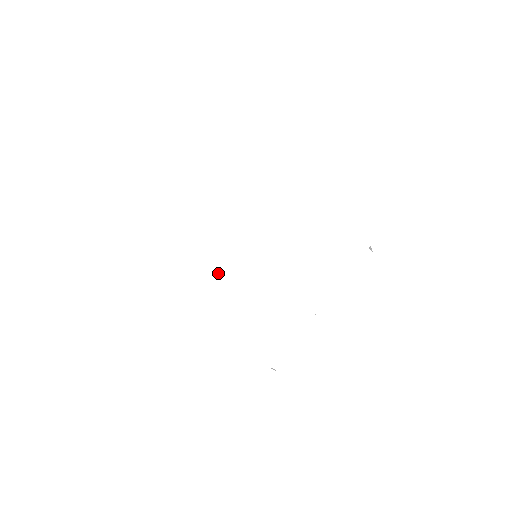
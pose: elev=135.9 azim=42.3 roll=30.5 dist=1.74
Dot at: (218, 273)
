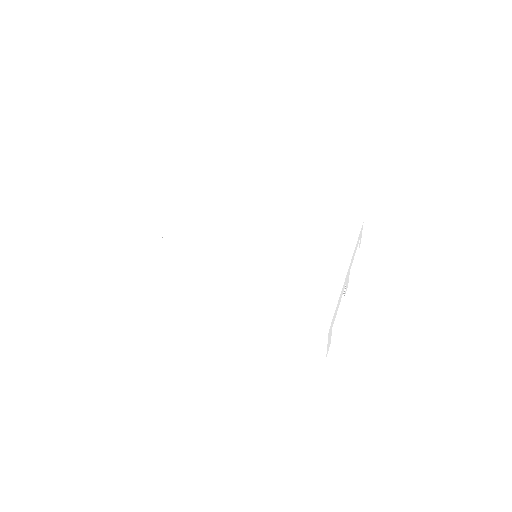
Dot at: (222, 267)
